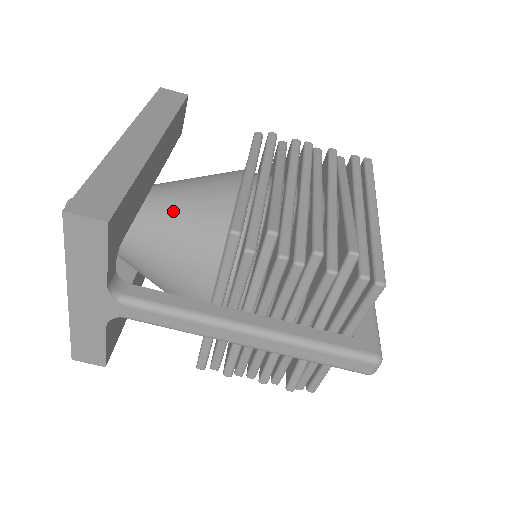
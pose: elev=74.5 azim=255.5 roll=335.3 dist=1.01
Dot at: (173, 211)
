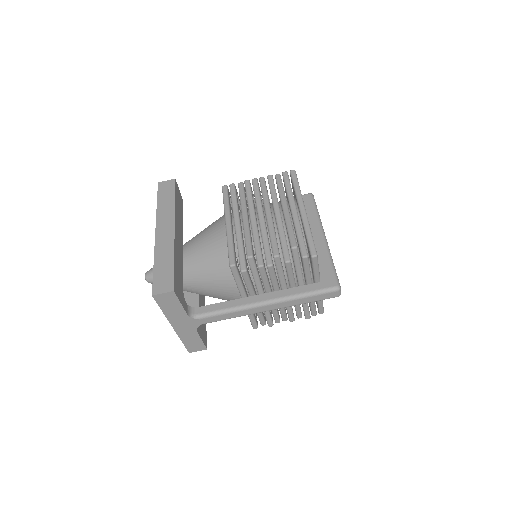
Dot at: (200, 260)
